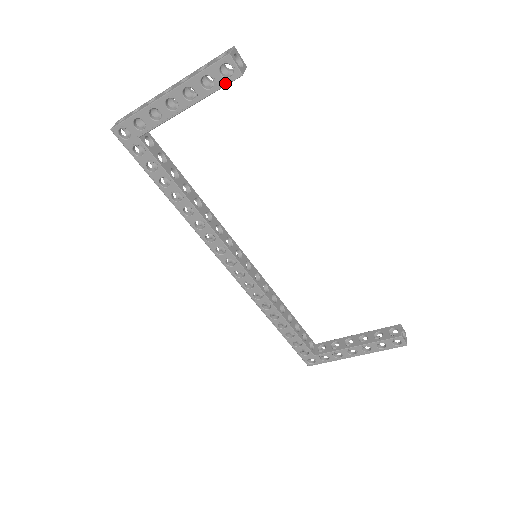
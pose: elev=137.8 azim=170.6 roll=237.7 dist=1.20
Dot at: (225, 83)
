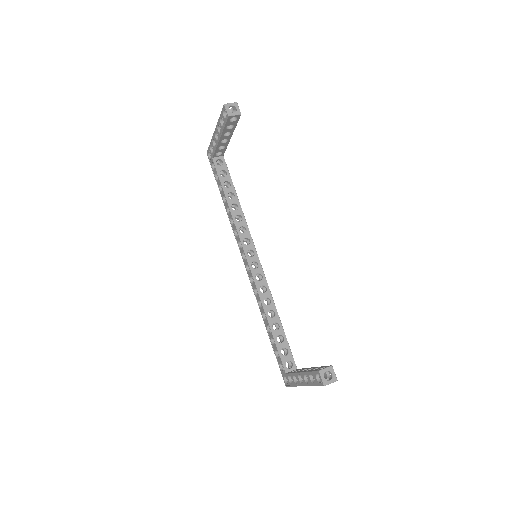
Dot at: (226, 122)
